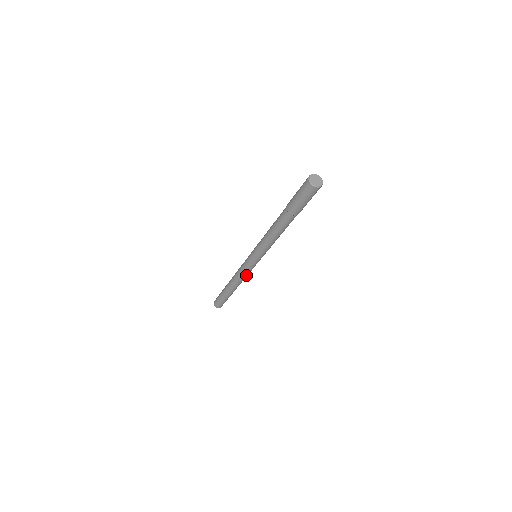
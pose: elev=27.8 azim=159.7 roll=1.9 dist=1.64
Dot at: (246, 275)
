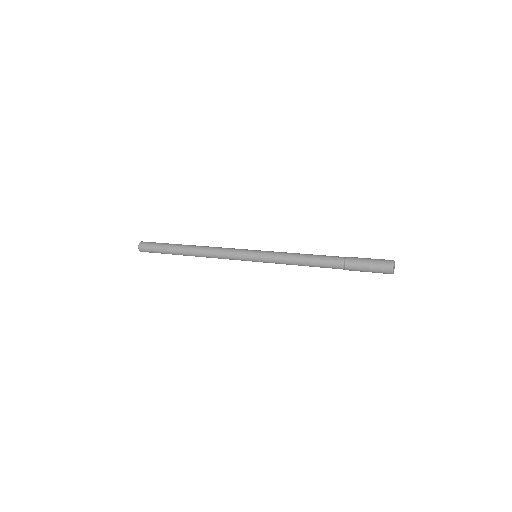
Dot at: occluded
